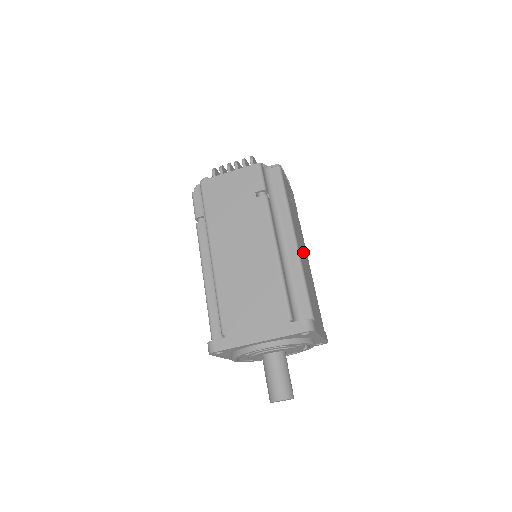
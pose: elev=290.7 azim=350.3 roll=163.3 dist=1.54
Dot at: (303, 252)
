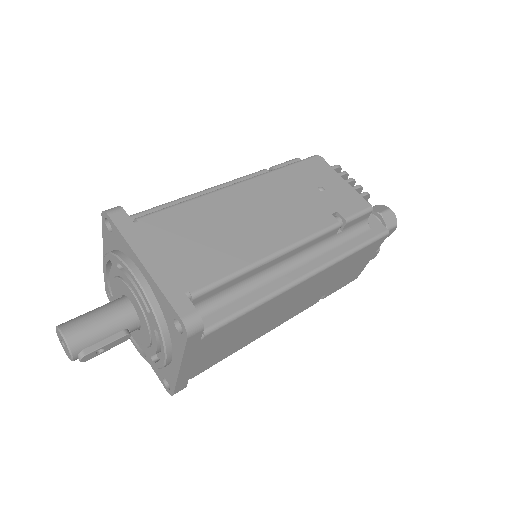
Dot at: (261, 215)
